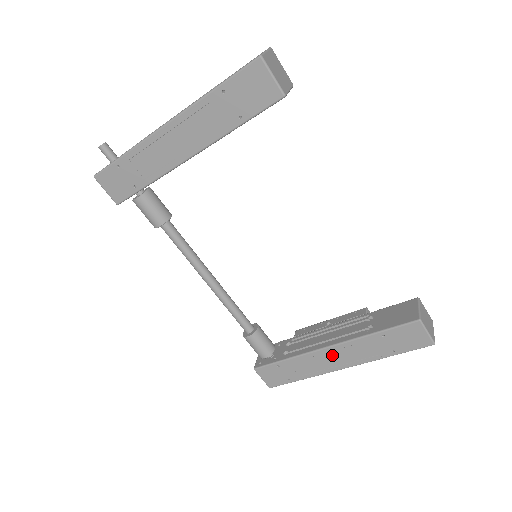
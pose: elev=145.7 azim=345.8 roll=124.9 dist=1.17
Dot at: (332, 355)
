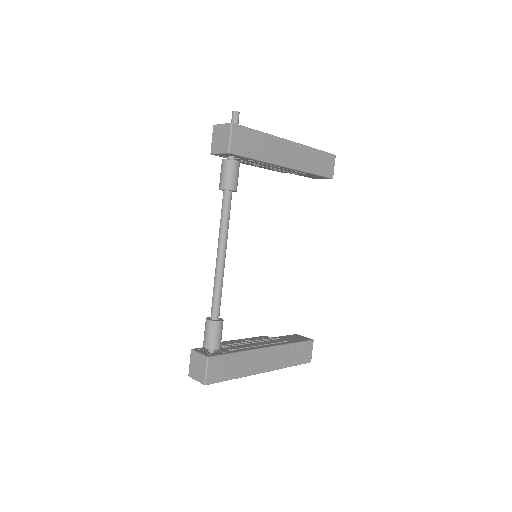
Dot at: (265, 356)
